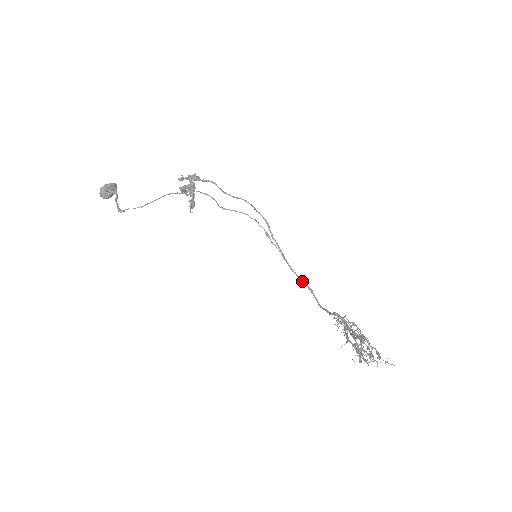
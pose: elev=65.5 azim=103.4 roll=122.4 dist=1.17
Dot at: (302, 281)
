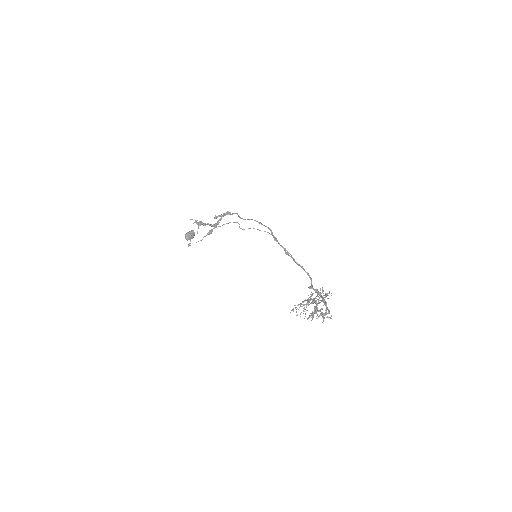
Dot at: (302, 268)
